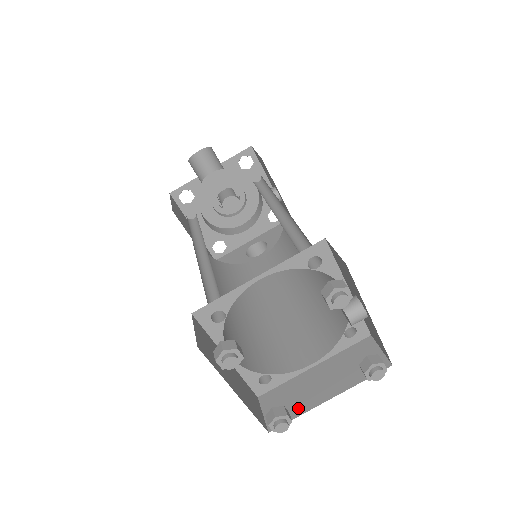
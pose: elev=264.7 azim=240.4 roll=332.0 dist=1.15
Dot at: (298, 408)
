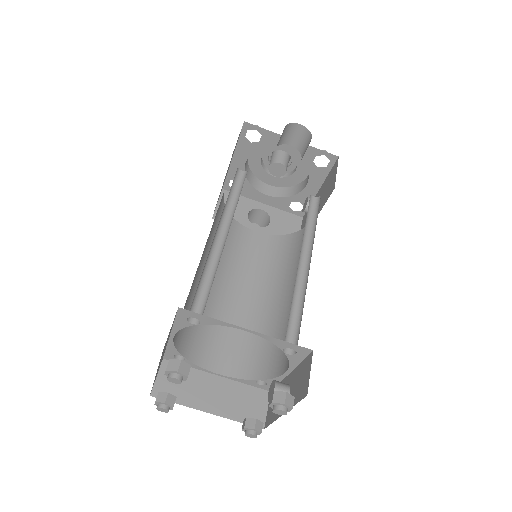
Dot at: (183, 397)
